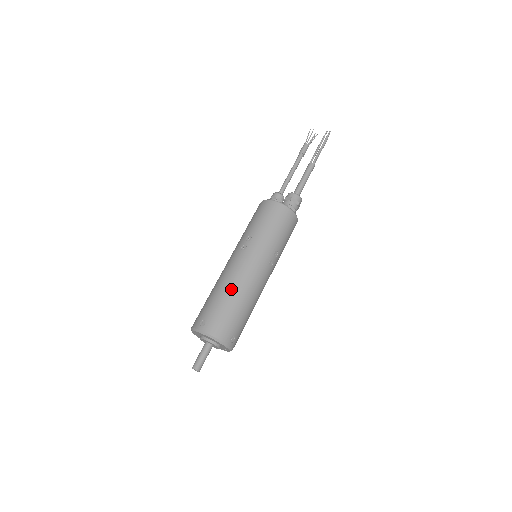
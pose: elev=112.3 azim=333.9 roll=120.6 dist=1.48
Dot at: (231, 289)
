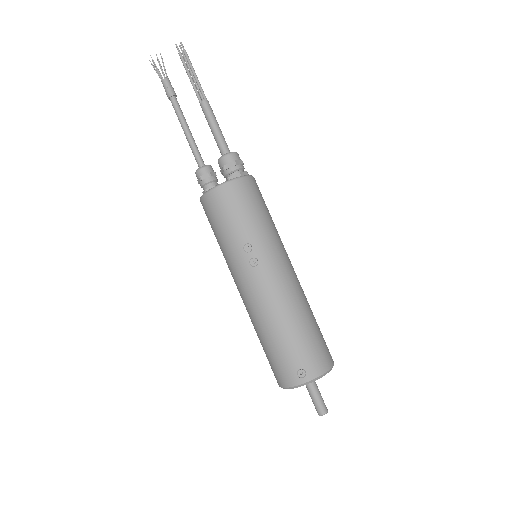
Dot at: (291, 315)
